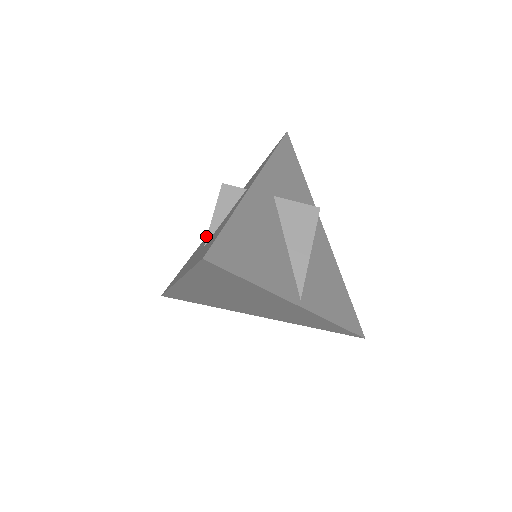
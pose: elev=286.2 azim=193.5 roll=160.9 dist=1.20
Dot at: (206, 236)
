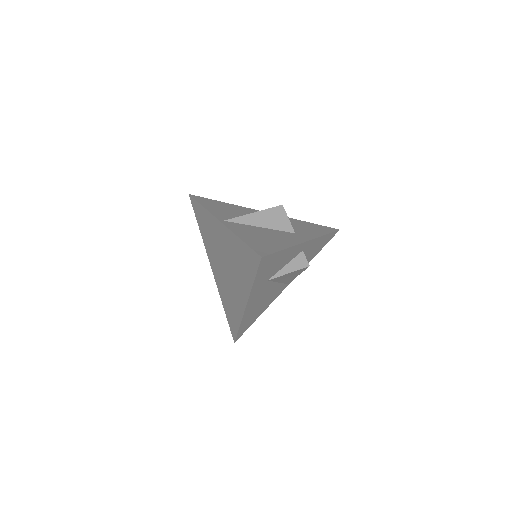
Dot at: occluded
